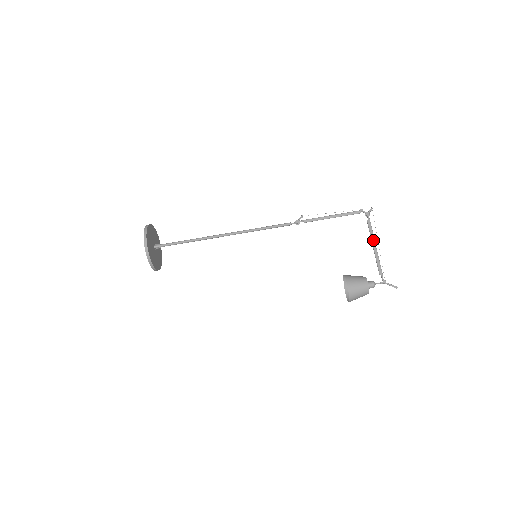
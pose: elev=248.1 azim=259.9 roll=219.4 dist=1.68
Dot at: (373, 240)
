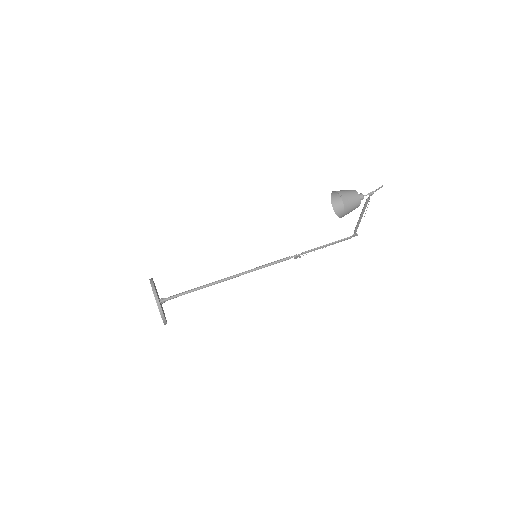
Dot at: (359, 219)
